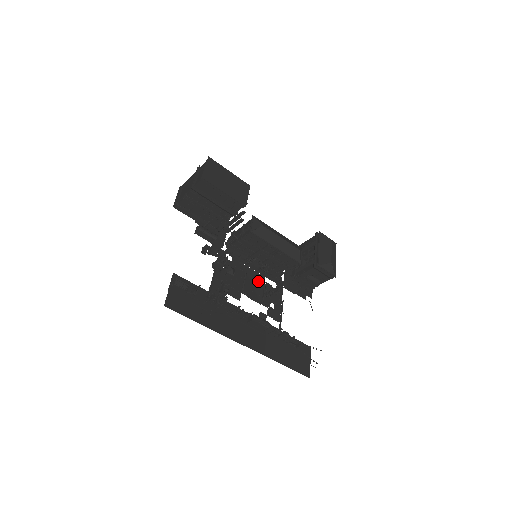
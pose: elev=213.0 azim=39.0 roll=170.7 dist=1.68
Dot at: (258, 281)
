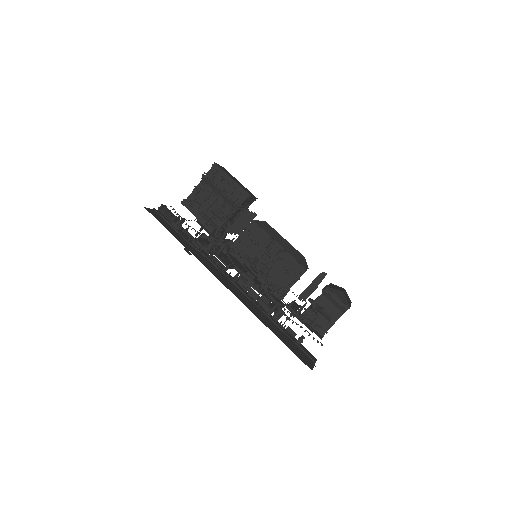
Dot at: (255, 276)
